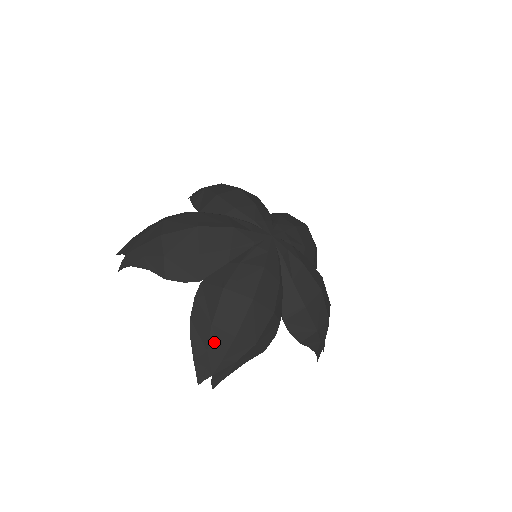
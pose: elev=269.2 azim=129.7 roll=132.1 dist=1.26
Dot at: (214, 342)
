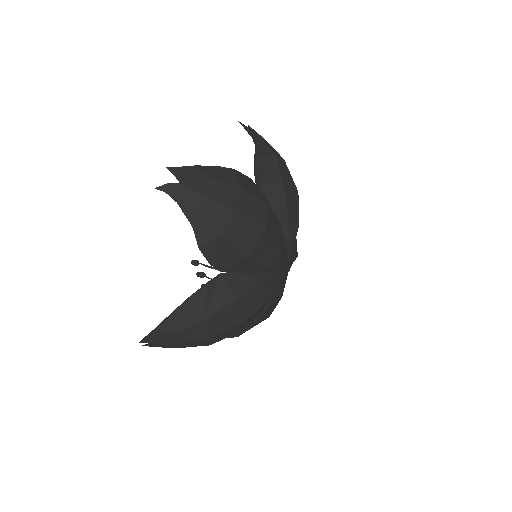
Dot at: (189, 330)
